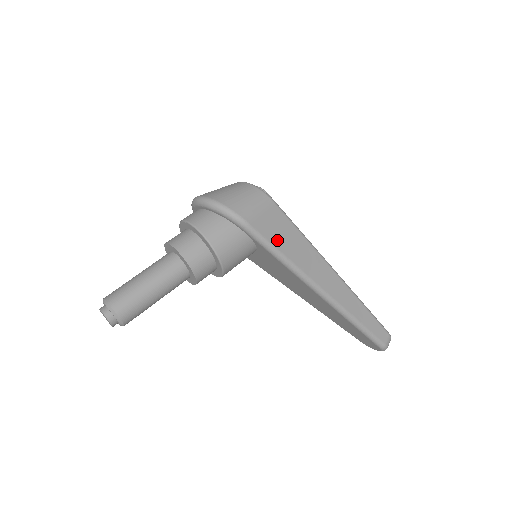
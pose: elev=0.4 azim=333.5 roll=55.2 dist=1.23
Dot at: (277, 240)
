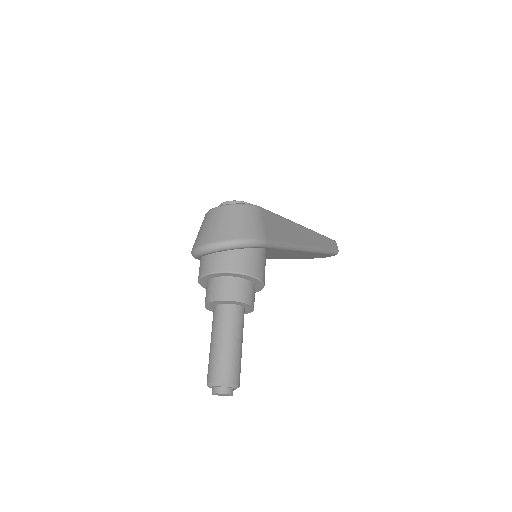
Dot at: (279, 236)
